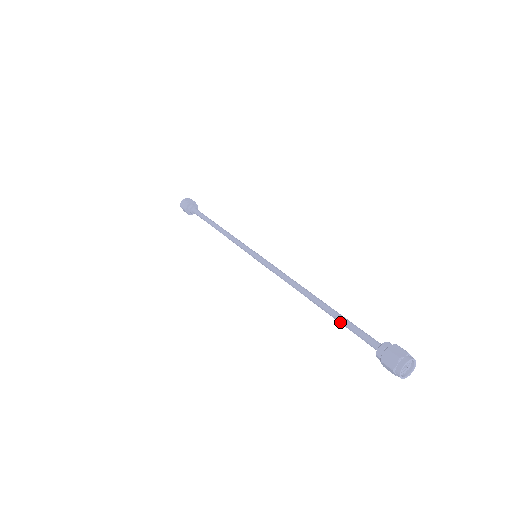
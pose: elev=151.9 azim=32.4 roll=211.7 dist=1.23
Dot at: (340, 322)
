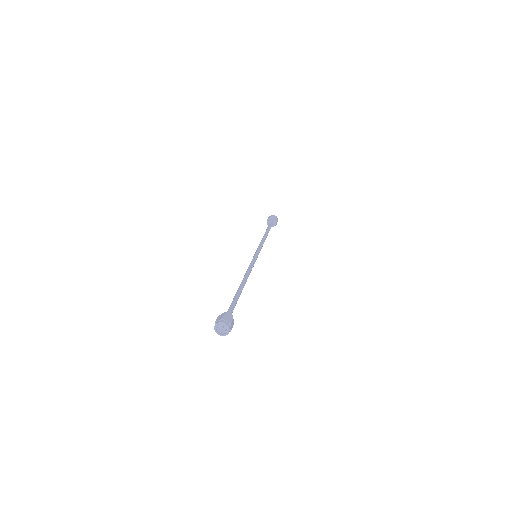
Dot at: (234, 298)
